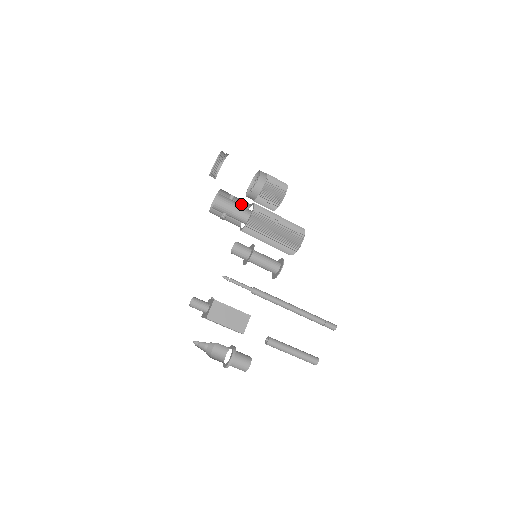
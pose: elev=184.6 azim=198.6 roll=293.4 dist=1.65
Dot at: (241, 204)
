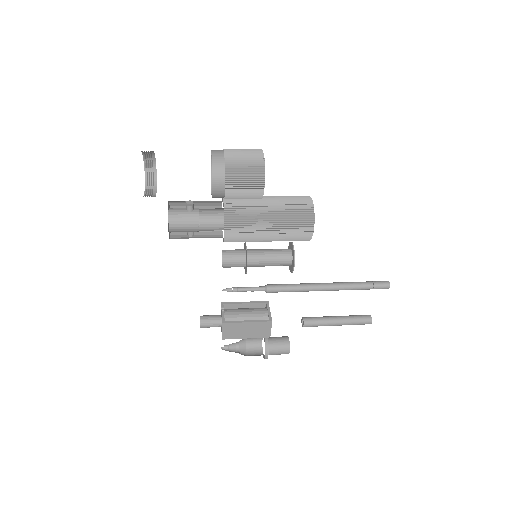
Dot at: occluded
